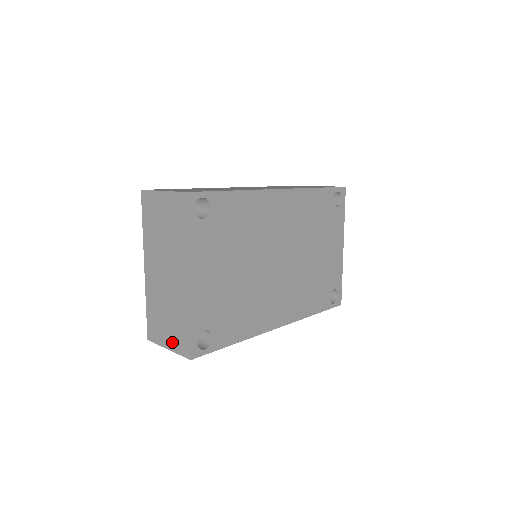
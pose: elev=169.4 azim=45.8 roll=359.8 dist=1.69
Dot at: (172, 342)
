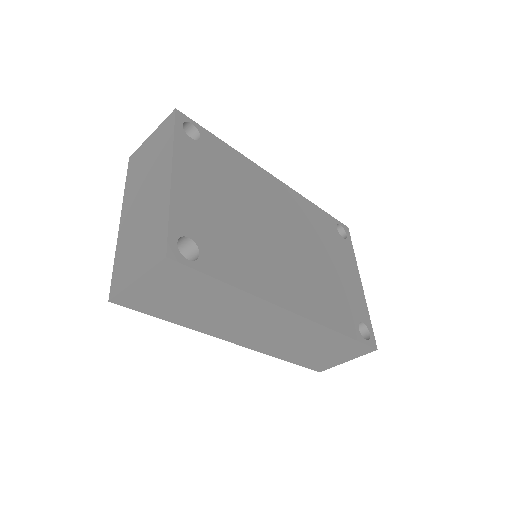
Dot at: (143, 264)
